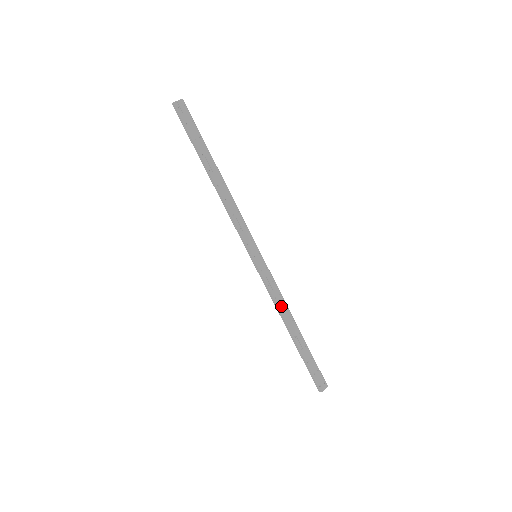
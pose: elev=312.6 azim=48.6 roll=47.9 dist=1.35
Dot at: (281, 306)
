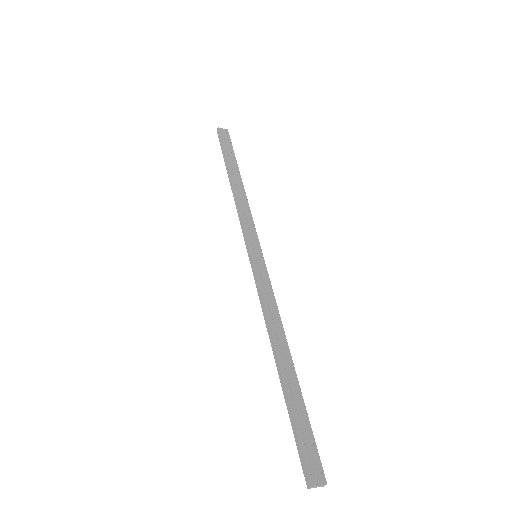
Dot at: (272, 319)
